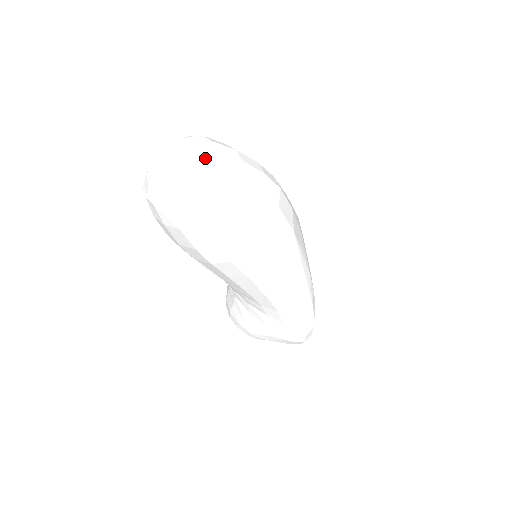
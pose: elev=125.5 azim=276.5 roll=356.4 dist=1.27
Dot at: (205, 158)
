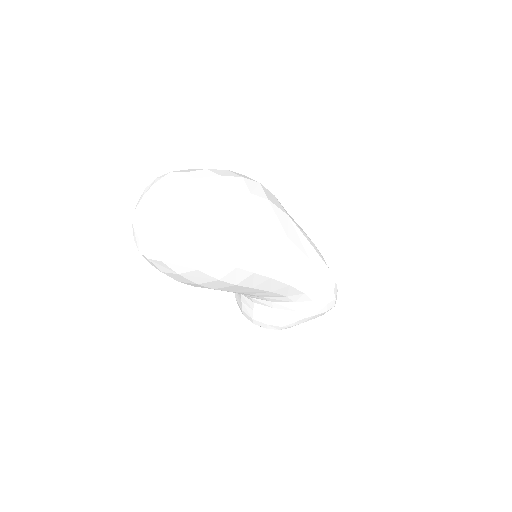
Dot at: (189, 191)
